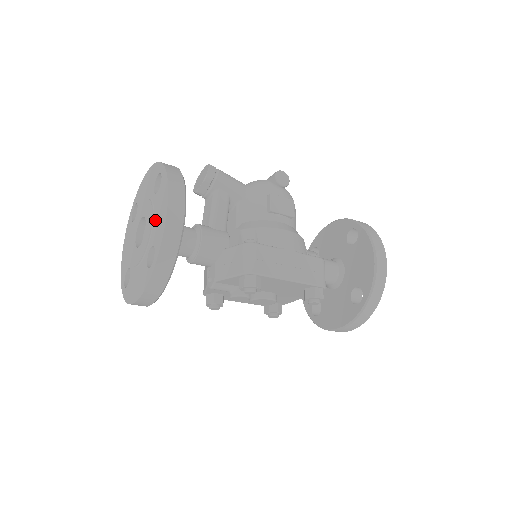
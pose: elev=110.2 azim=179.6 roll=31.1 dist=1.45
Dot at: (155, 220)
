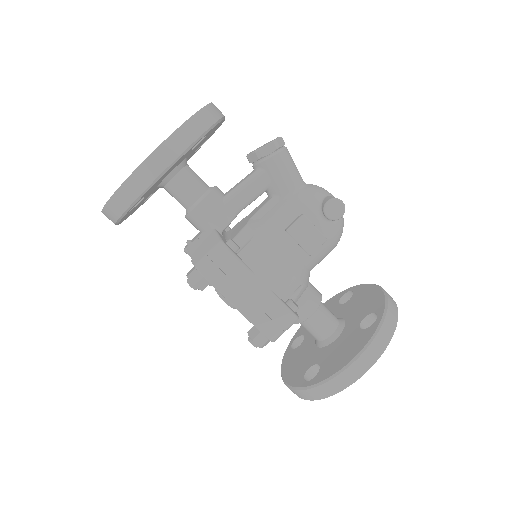
Dot at: occluded
